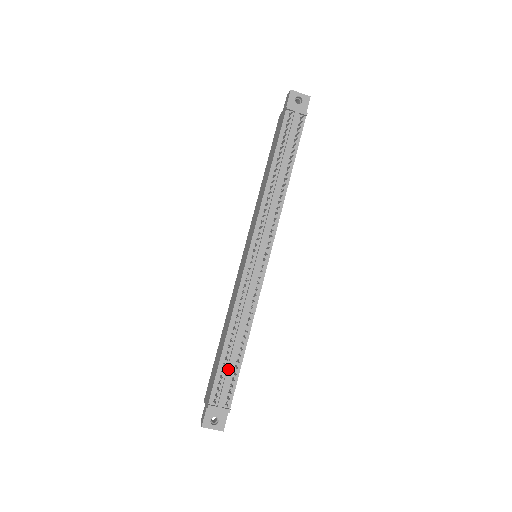
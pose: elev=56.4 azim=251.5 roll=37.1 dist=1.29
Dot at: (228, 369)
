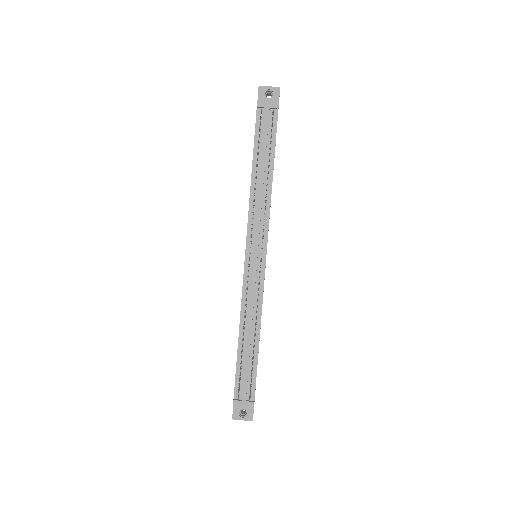
Dot at: (245, 366)
